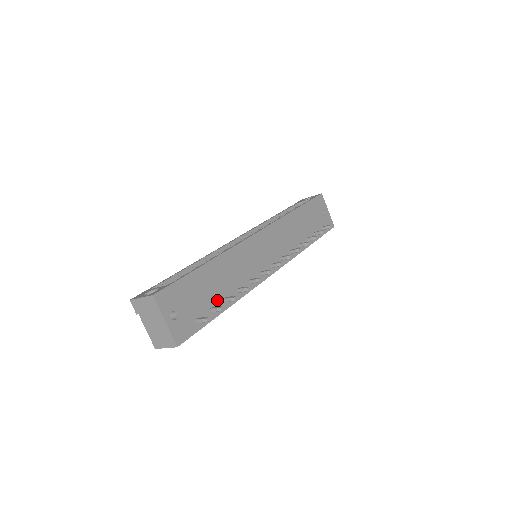
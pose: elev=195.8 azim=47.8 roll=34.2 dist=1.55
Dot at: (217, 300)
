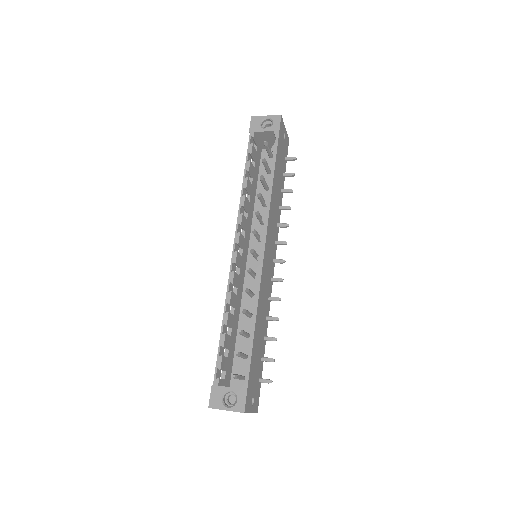
Dot at: (262, 348)
